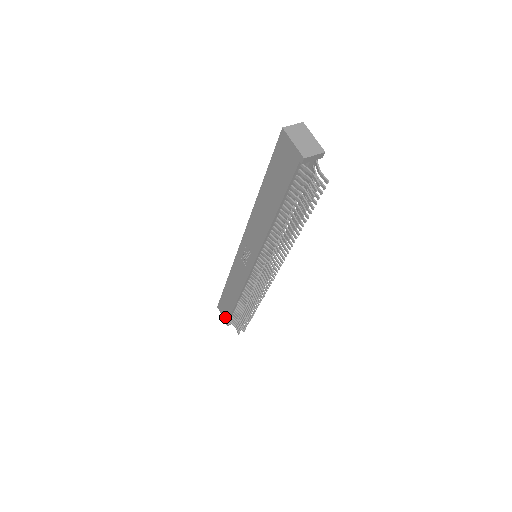
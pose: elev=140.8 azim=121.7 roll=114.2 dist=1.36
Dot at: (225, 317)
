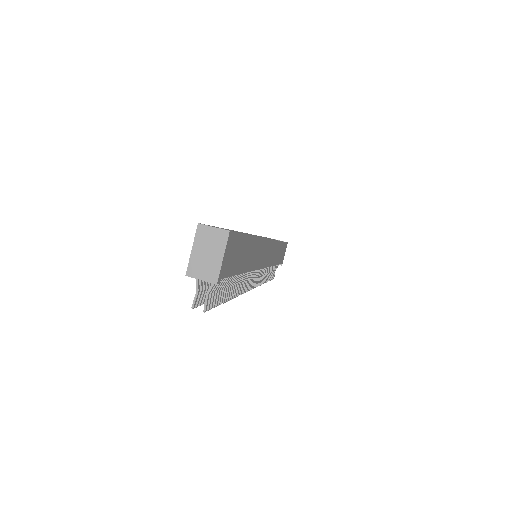
Dot at: occluded
